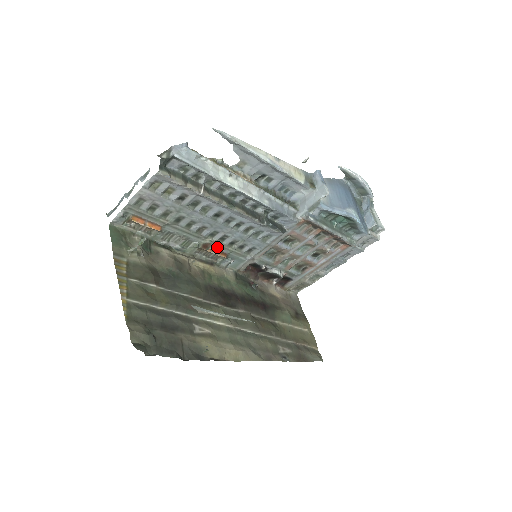
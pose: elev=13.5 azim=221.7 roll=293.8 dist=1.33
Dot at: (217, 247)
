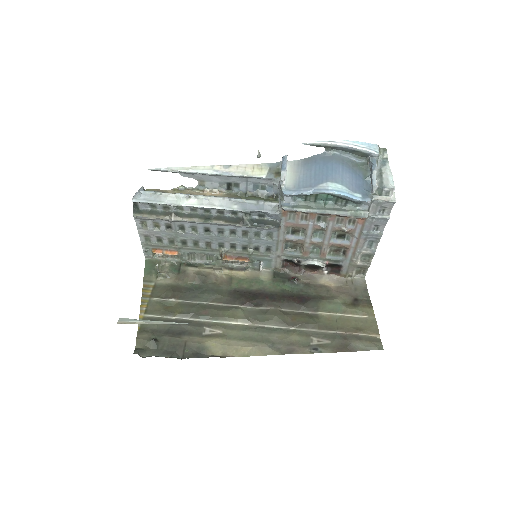
Dot at: (235, 254)
